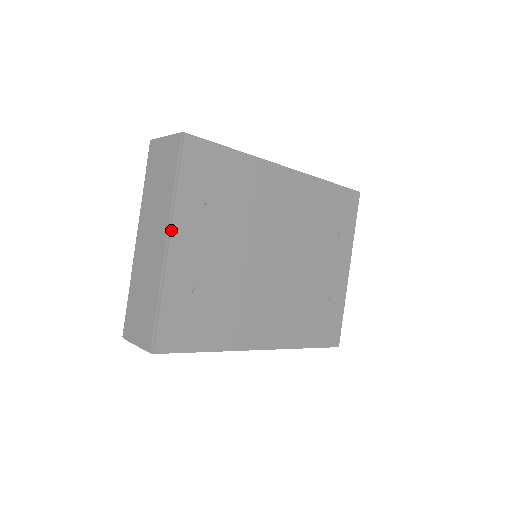
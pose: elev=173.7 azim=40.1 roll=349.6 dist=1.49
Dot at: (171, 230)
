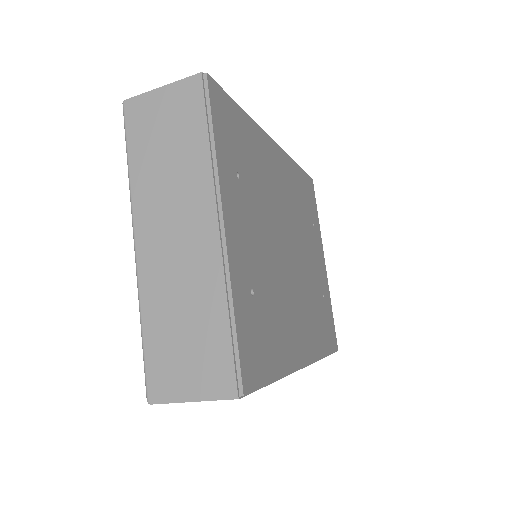
Dot at: (222, 206)
